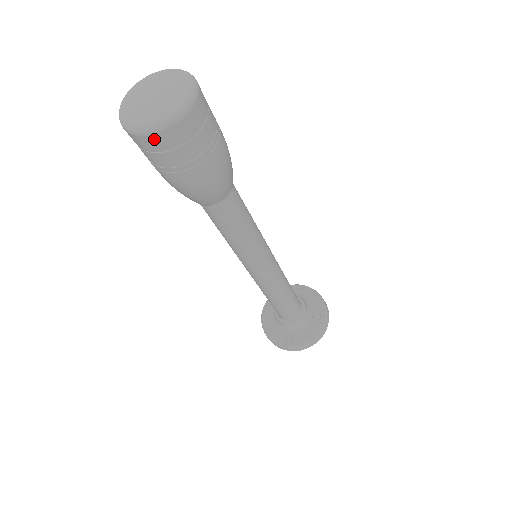
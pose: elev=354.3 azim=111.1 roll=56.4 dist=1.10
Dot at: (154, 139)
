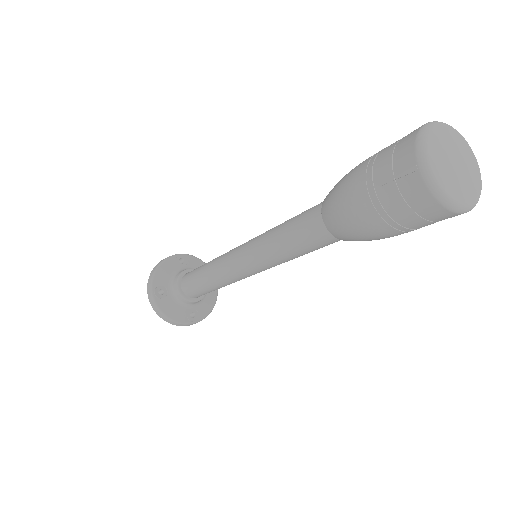
Dot at: occluded
